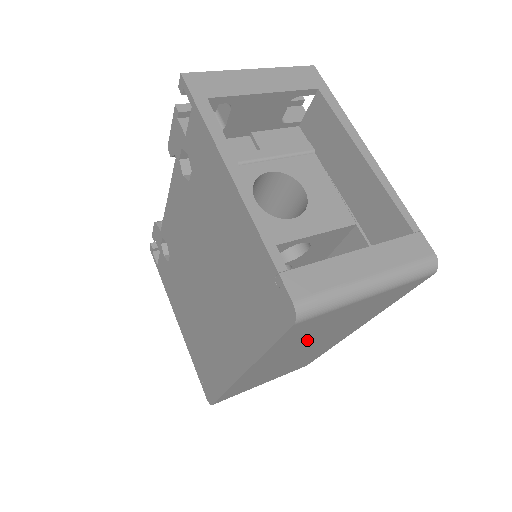
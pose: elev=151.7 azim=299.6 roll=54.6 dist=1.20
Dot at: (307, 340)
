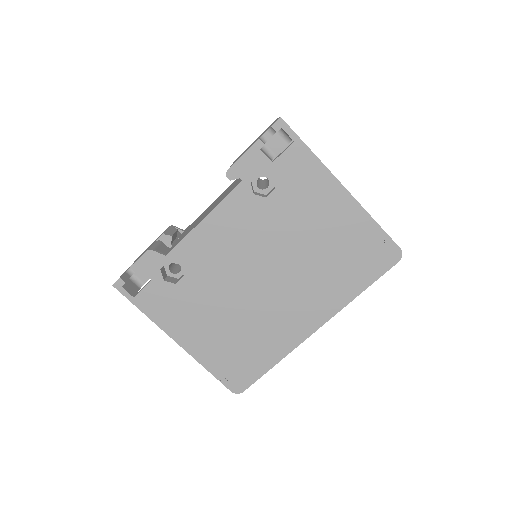
Dot at: occluded
